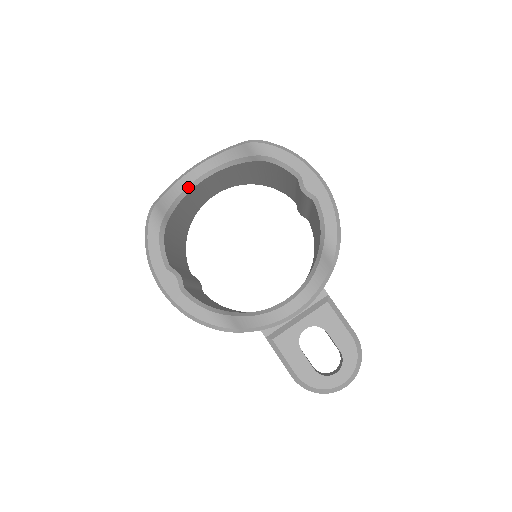
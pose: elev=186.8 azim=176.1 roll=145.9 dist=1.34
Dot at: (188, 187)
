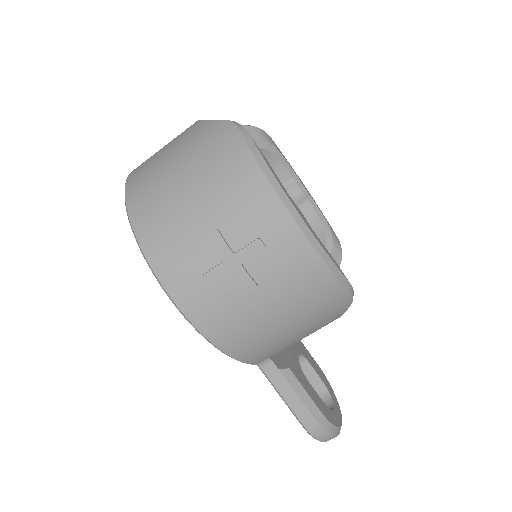
Dot at: occluded
